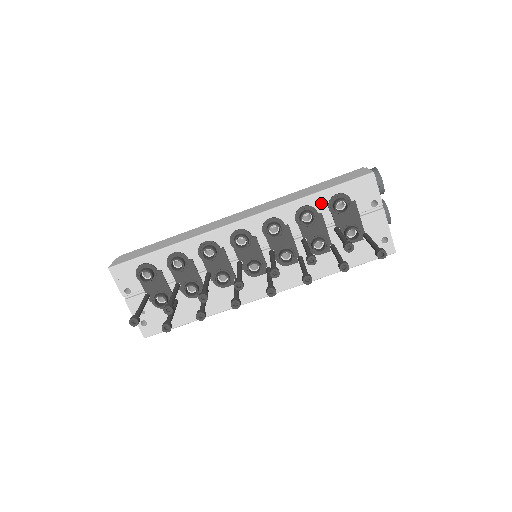
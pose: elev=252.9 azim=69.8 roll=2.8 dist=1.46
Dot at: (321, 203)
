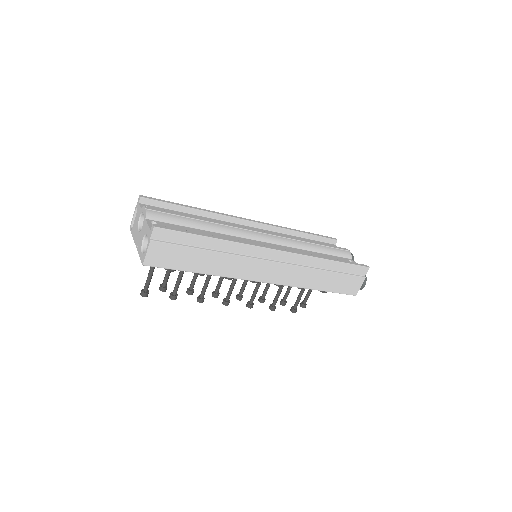
Dot at: occluded
